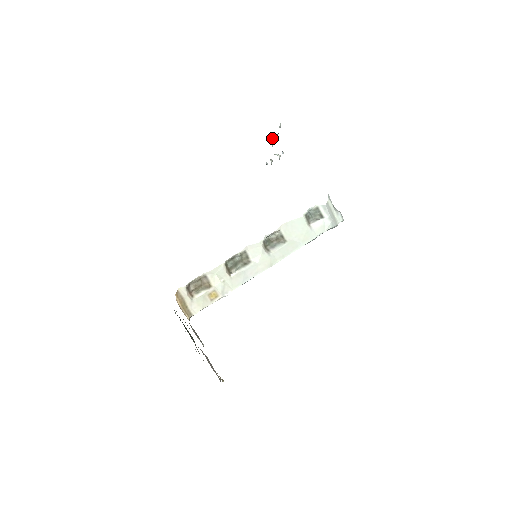
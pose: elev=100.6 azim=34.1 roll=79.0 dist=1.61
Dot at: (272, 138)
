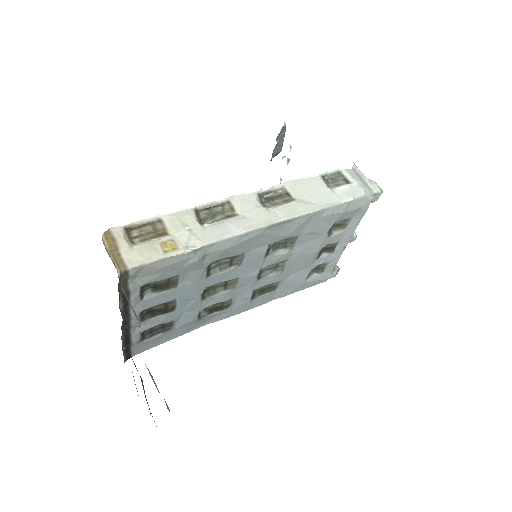
Dot at: (277, 141)
